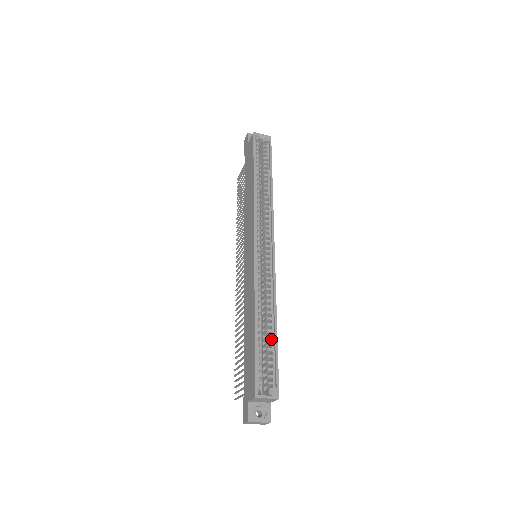
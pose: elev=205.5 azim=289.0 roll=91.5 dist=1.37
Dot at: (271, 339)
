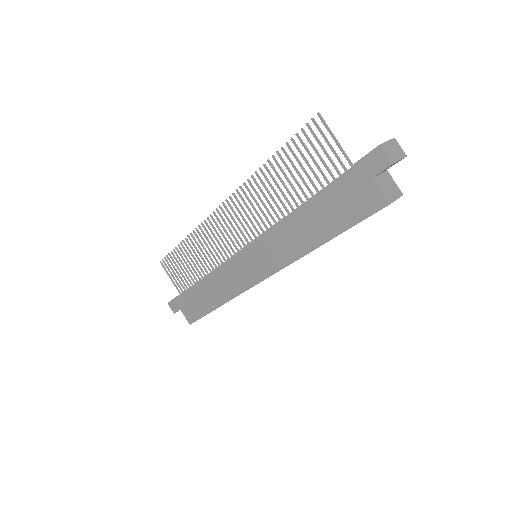
Dot at: occluded
